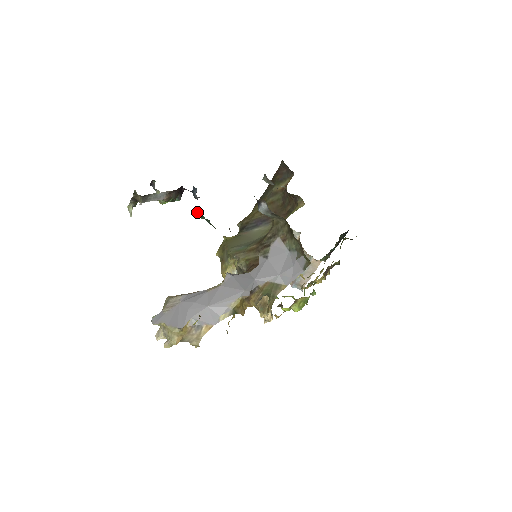
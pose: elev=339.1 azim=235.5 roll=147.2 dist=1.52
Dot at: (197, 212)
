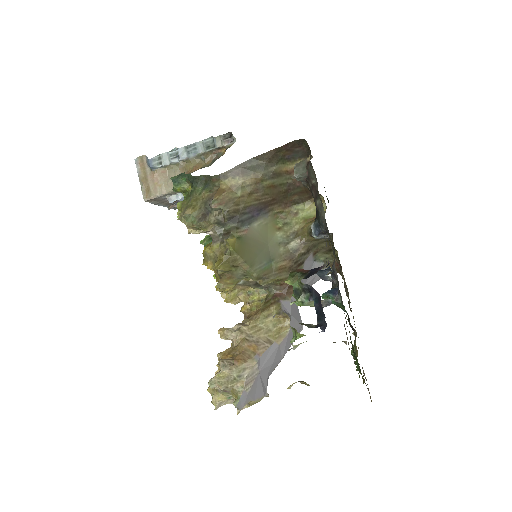
Dot at: (336, 302)
